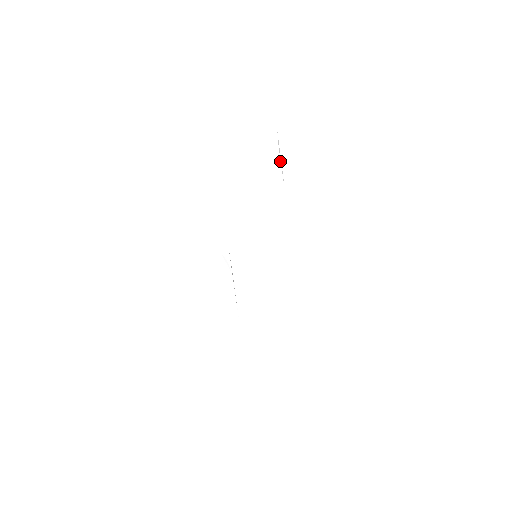
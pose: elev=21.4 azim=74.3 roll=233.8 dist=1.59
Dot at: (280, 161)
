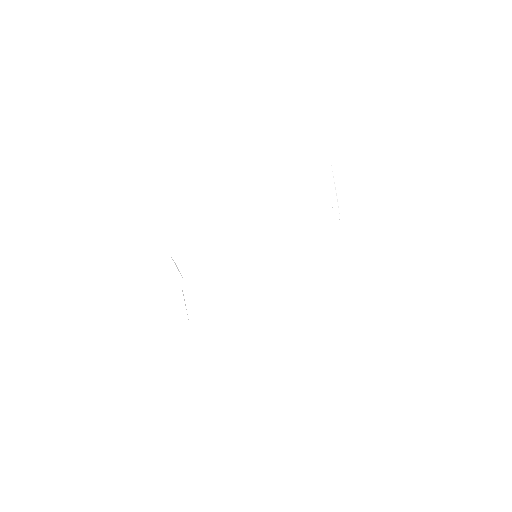
Dot at: occluded
